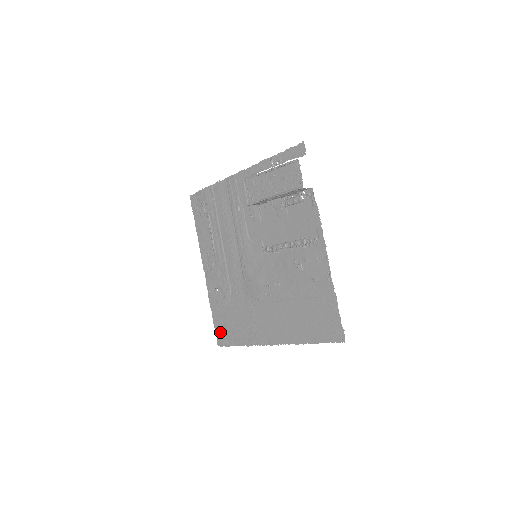
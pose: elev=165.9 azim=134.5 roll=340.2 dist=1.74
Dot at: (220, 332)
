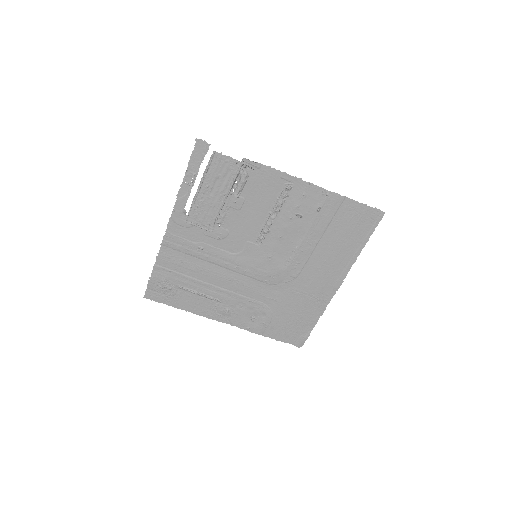
Dot at: (291, 338)
